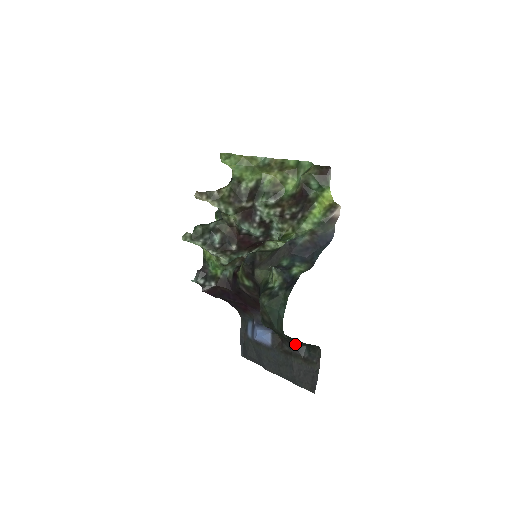
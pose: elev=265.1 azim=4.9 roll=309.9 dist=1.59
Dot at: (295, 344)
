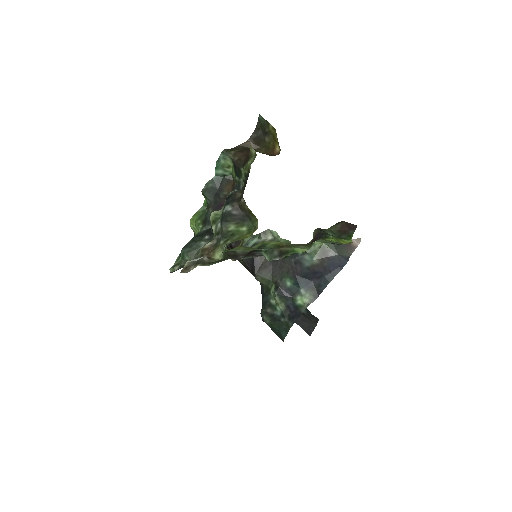
Dot at: occluded
